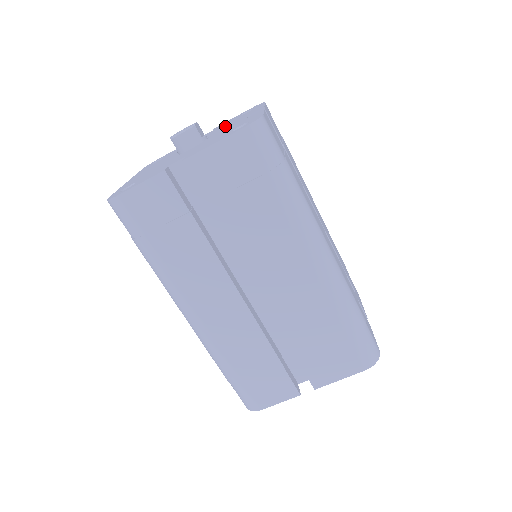
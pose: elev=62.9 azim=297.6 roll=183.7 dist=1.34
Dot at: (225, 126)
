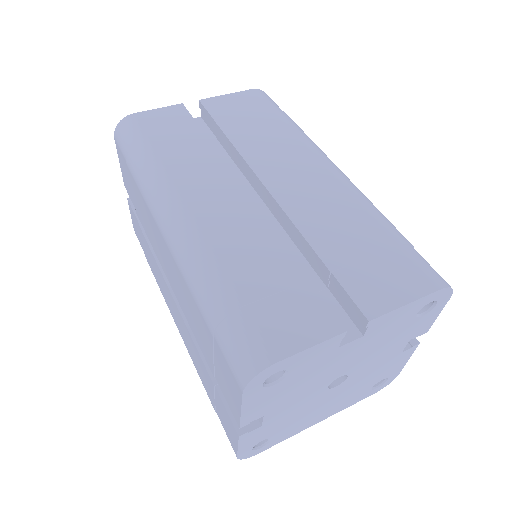
Dot at: occluded
